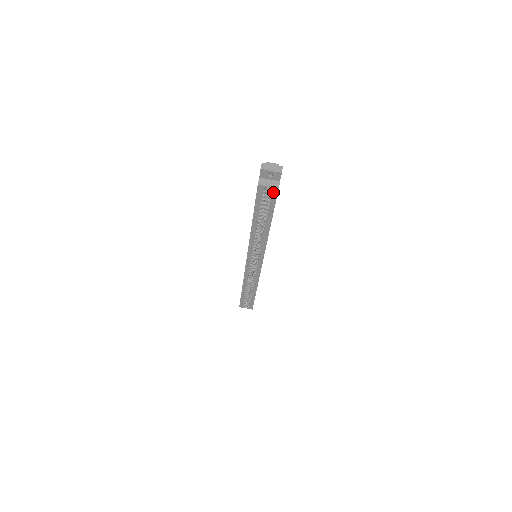
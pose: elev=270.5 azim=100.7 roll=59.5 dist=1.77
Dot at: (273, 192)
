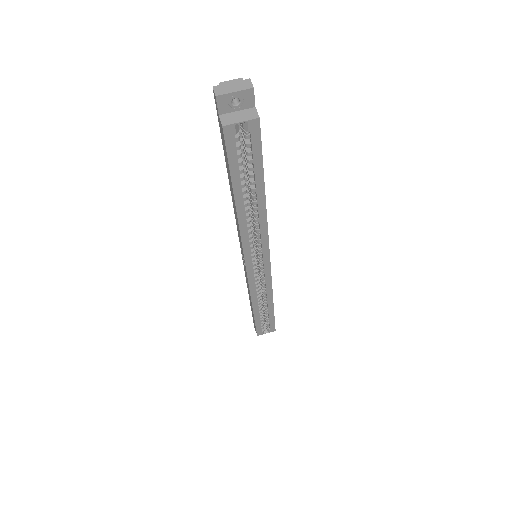
Dot at: (252, 130)
